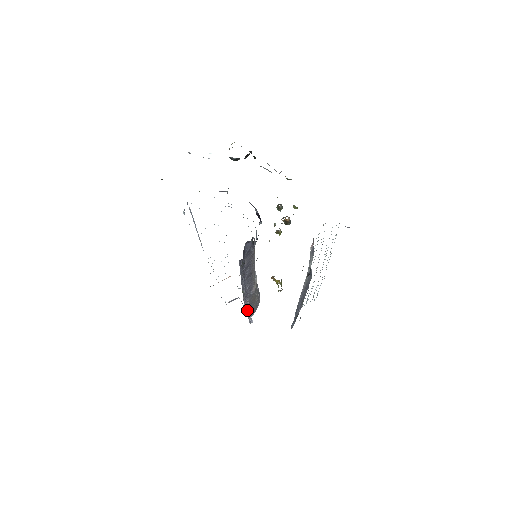
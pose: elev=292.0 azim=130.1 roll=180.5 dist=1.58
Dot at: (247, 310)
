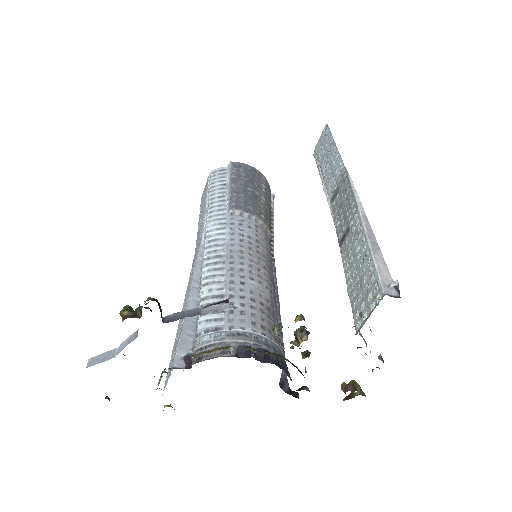
Dot at: (273, 231)
